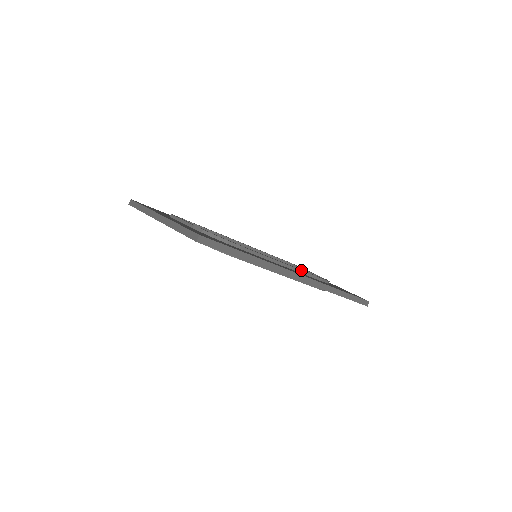
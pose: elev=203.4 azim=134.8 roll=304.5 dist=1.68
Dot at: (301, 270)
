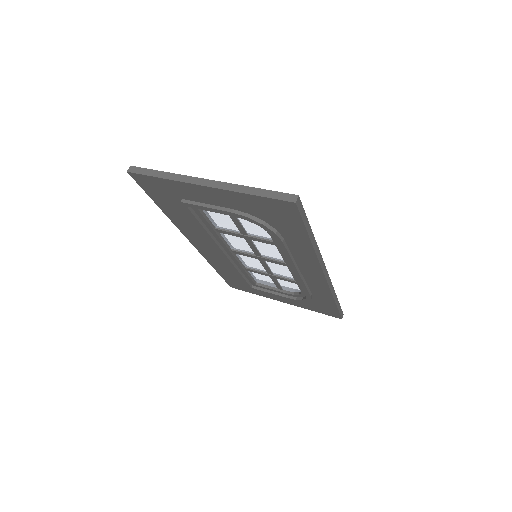
Dot at: occluded
